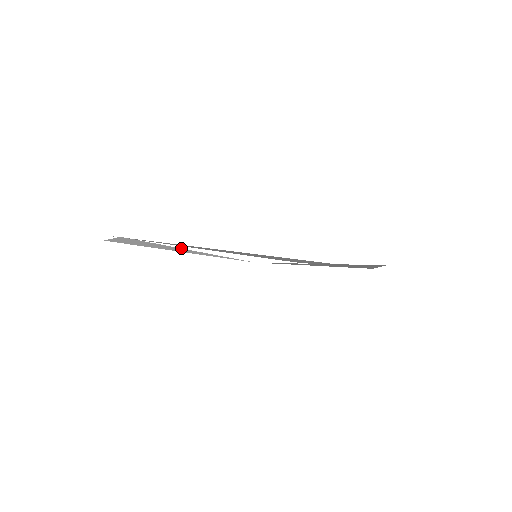
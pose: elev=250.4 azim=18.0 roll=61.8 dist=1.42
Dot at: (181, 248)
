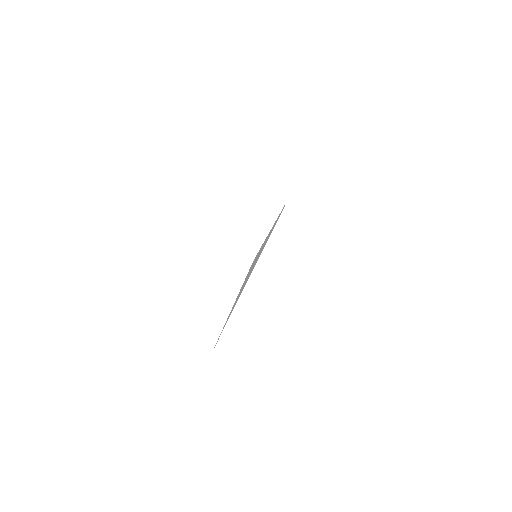
Dot at: occluded
